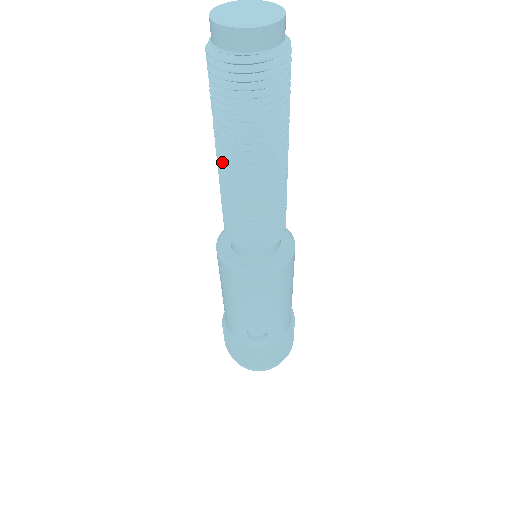
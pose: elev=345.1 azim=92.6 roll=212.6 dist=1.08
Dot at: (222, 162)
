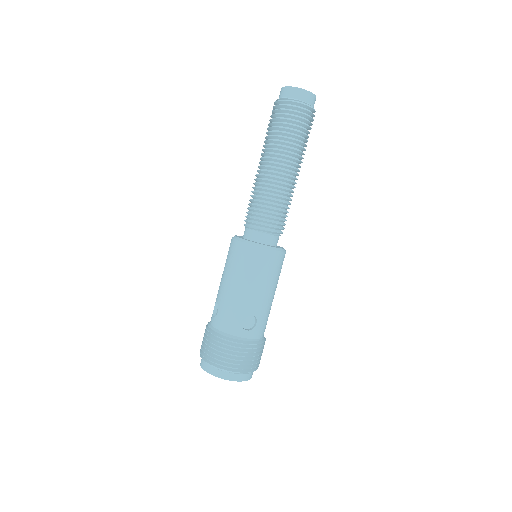
Dot at: (269, 162)
